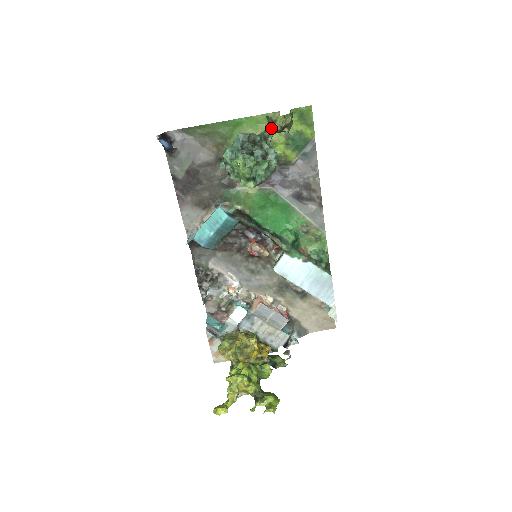
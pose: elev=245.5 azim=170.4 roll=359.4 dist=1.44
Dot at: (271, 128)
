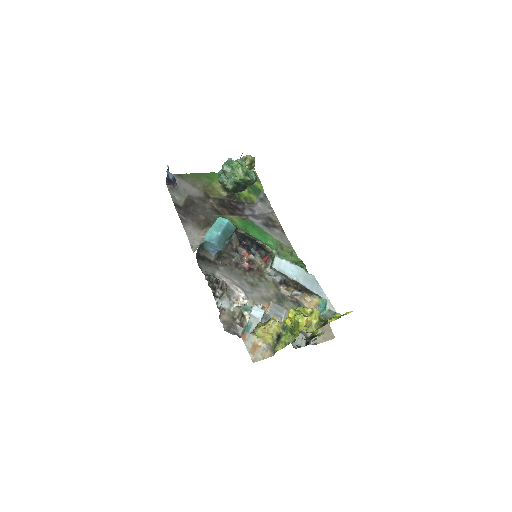
Dot at: occluded
